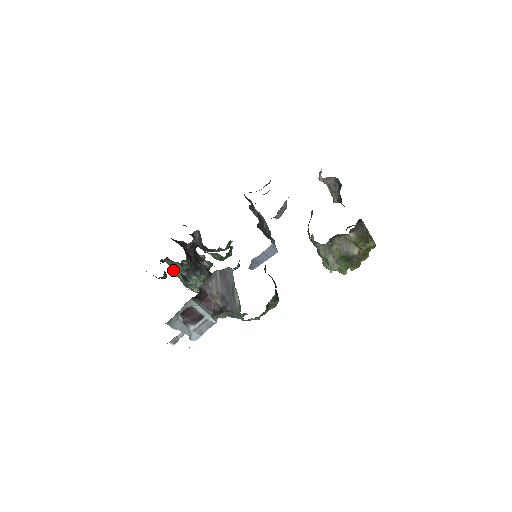
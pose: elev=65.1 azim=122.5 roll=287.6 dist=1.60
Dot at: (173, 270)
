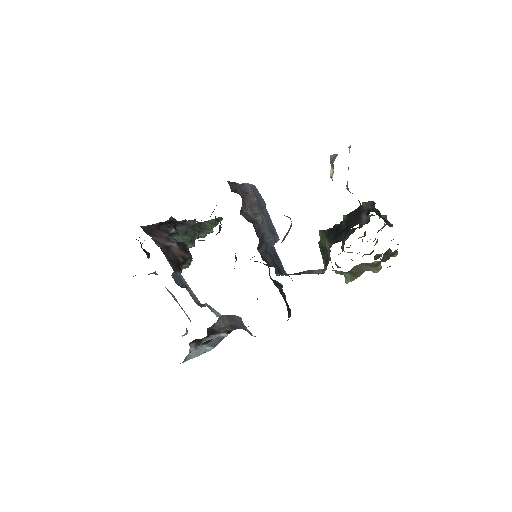
Dot at: (153, 240)
